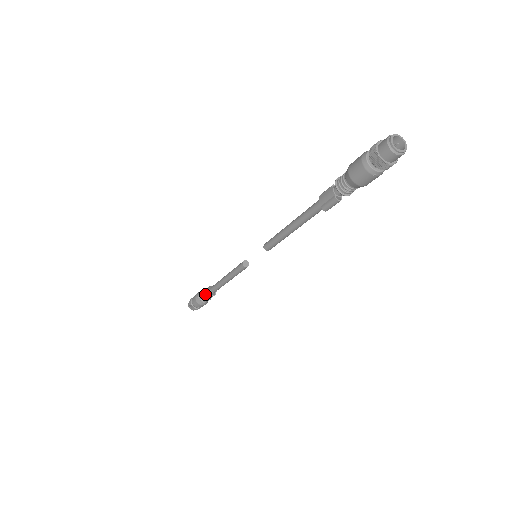
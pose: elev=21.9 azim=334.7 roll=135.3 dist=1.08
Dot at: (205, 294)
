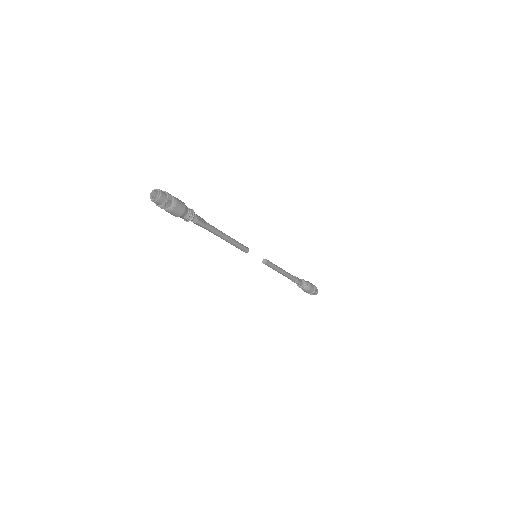
Dot at: (298, 285)
